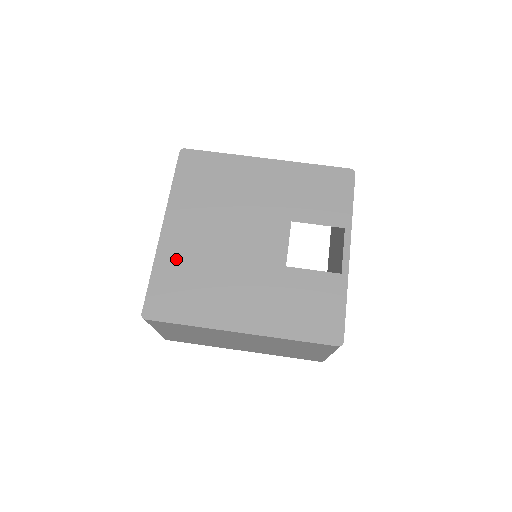
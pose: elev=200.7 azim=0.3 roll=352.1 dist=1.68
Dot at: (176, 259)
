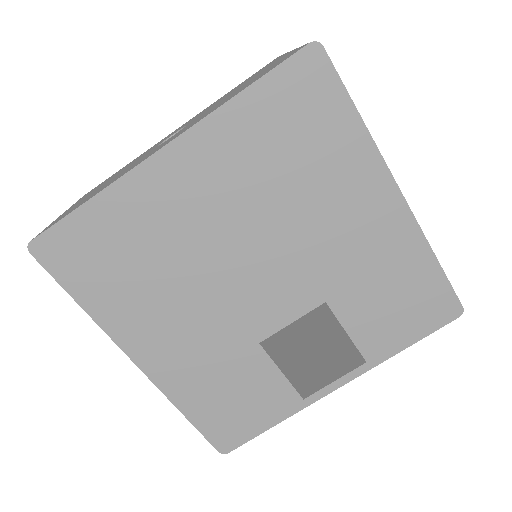
Dot at: (140, 213)
